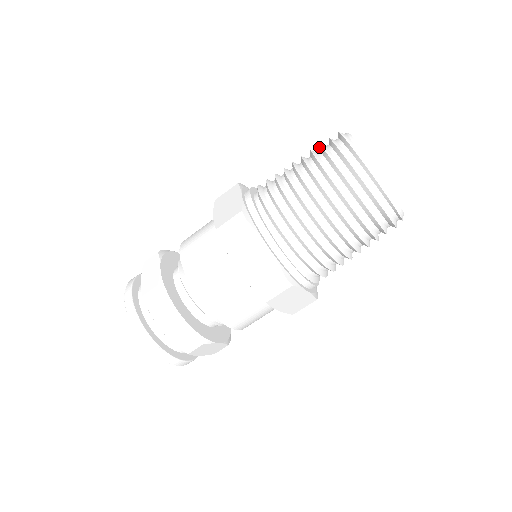
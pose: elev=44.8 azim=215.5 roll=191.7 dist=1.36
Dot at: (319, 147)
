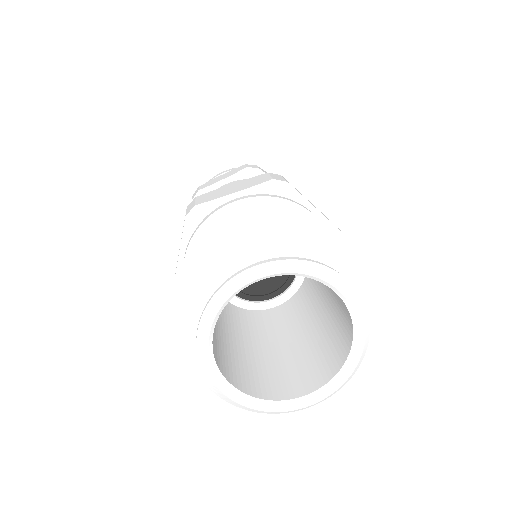
Dot at: (203, 277)
